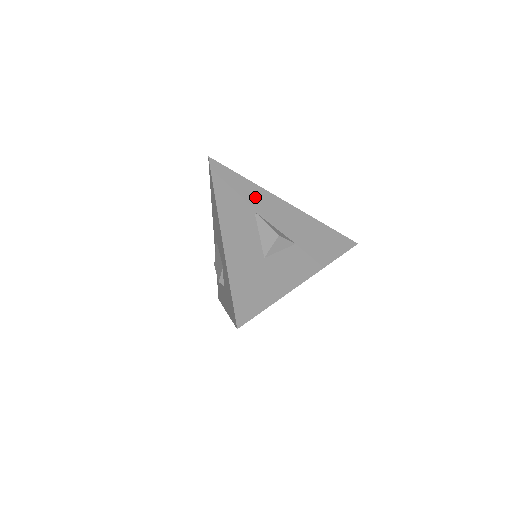
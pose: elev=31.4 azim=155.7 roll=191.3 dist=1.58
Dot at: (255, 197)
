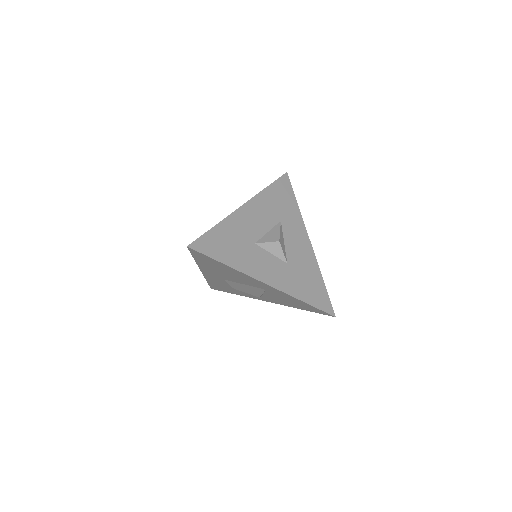
Dot at: (291, 217)
